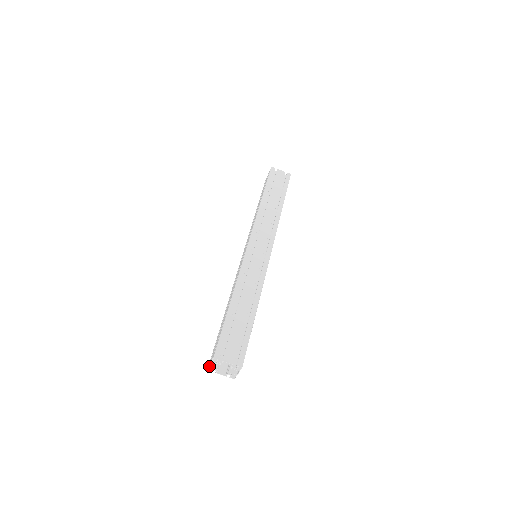
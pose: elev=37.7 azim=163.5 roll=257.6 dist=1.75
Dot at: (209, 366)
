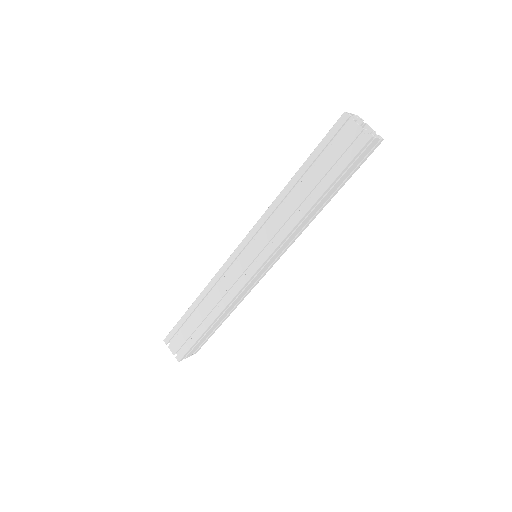
Dot at: occluded
